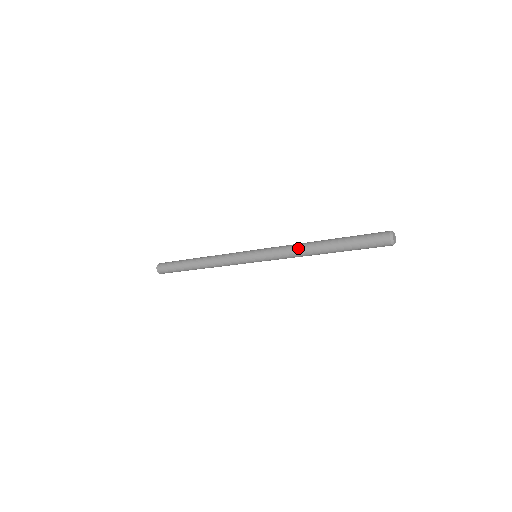
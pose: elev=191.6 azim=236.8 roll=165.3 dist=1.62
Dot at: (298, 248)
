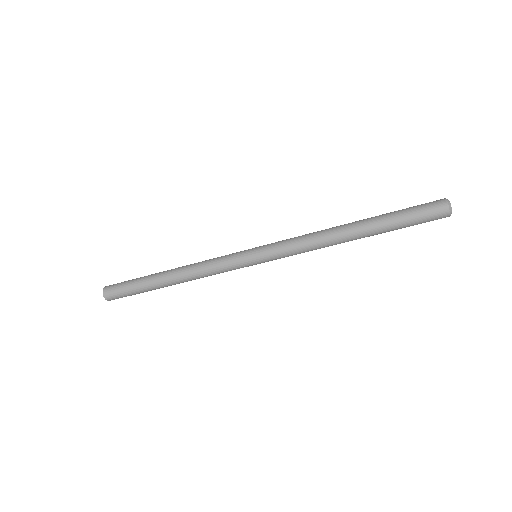
Dot at: occluded
